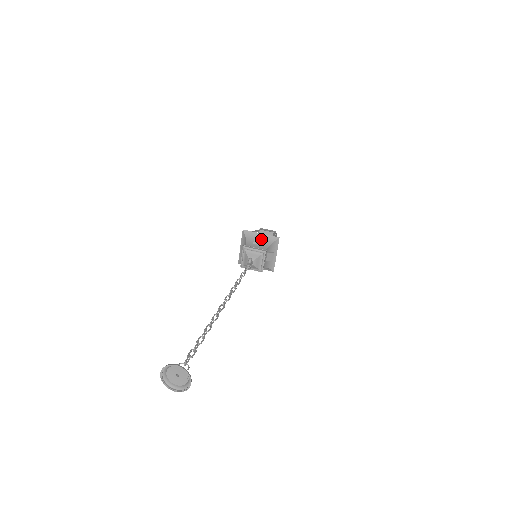
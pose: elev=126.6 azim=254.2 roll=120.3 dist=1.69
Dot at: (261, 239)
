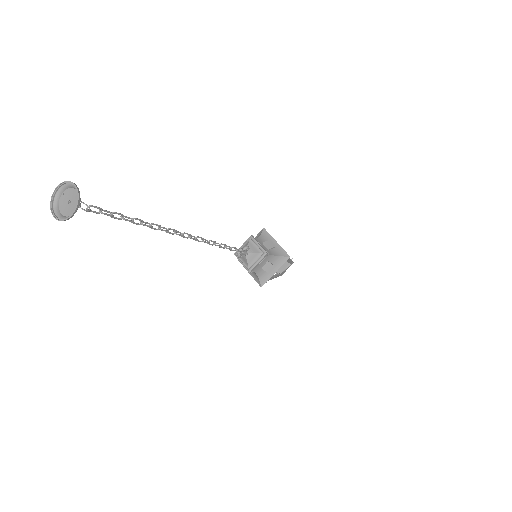
Dot at: (273, 245)
